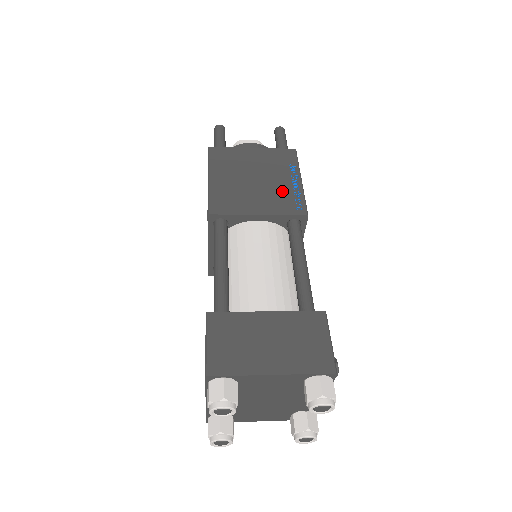
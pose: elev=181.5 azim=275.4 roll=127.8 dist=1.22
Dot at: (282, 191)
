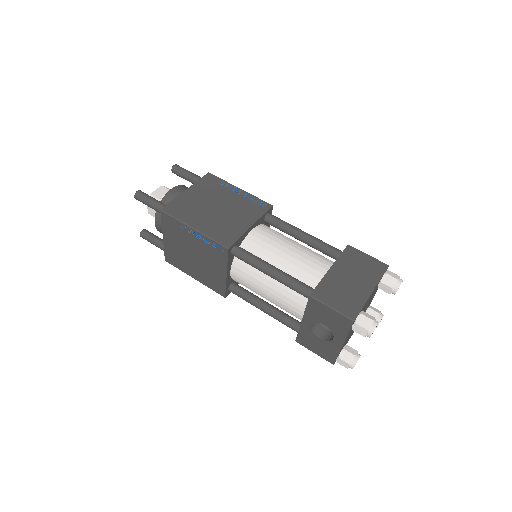
Dot at: (242, 203)
